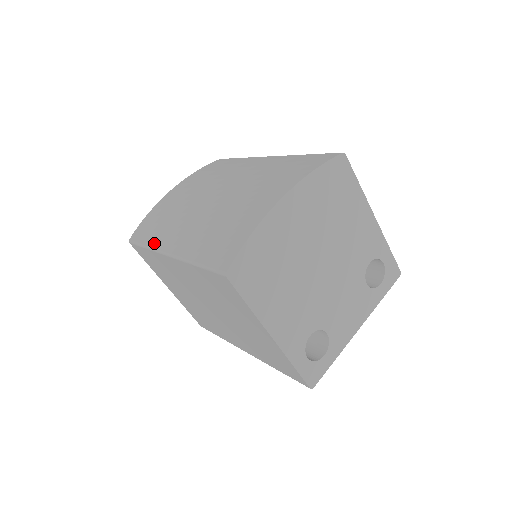
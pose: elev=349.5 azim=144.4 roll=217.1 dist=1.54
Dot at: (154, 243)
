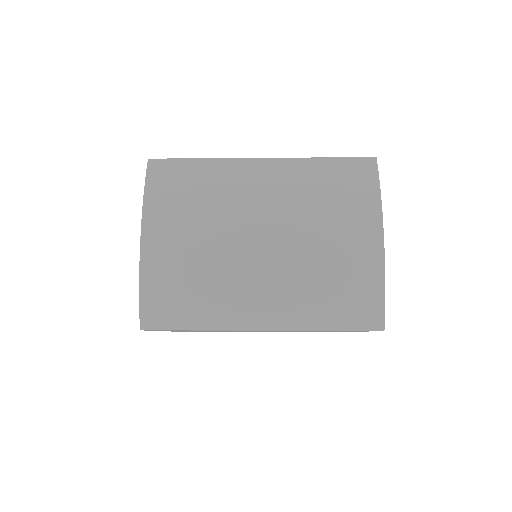
Dot at: (216, 322)
